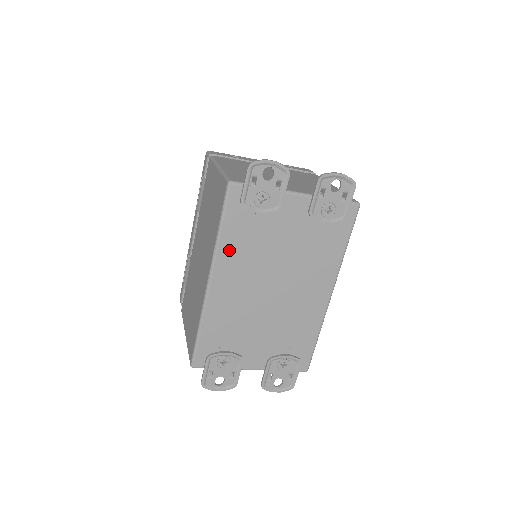
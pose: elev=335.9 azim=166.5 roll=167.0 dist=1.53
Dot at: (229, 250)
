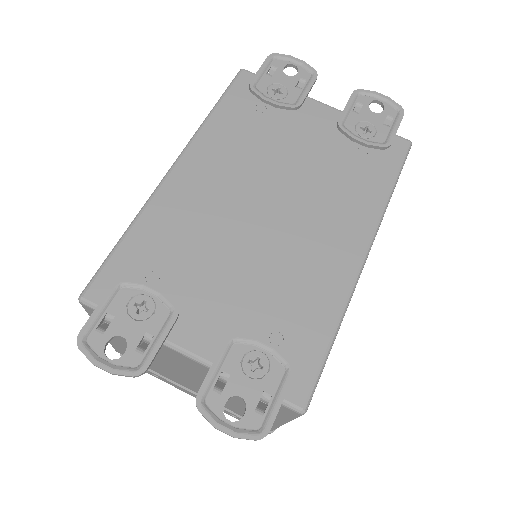
Dot at: (217, 135)
